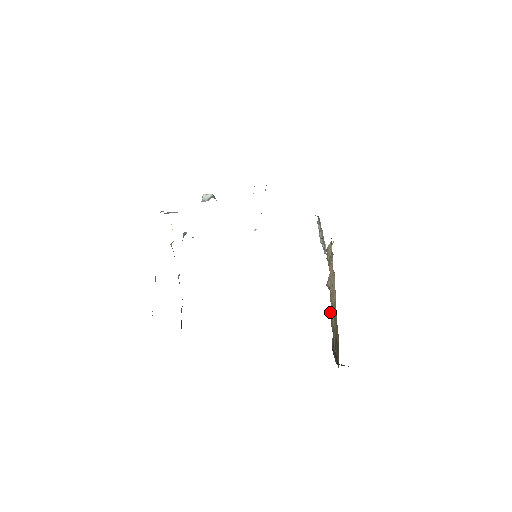
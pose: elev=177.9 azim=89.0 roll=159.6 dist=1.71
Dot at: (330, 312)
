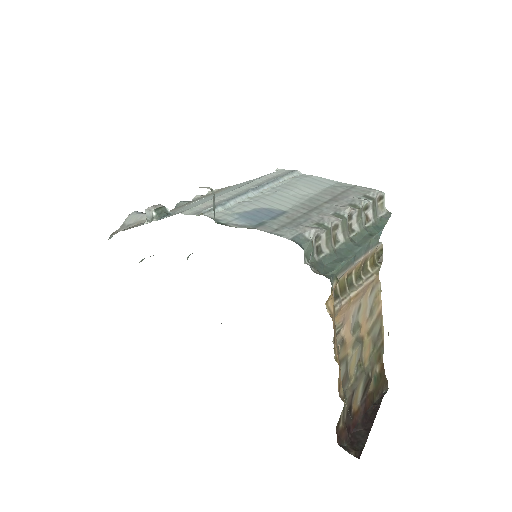
Dot at: occluded
